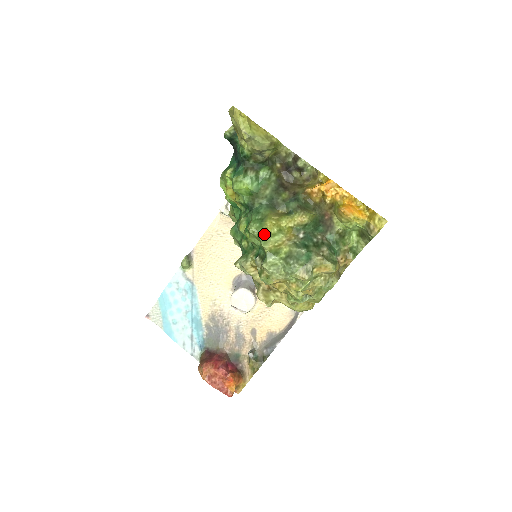
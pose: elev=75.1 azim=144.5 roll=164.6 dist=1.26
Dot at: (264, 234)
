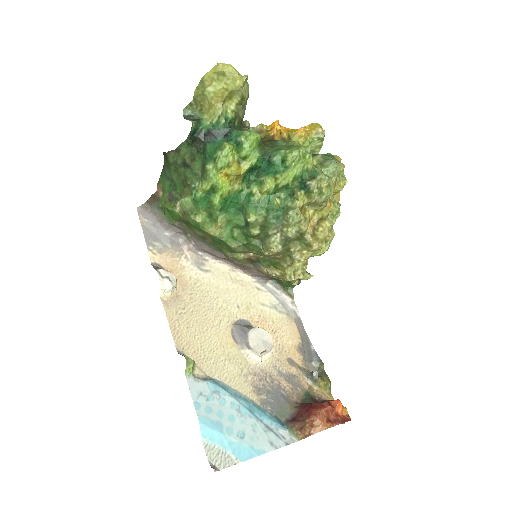
Dot at: (307, 147)
